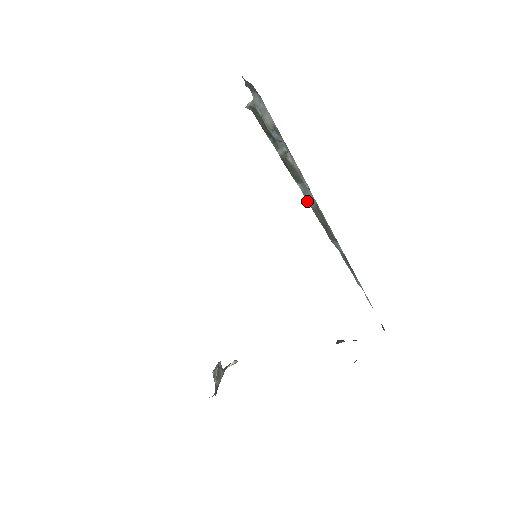
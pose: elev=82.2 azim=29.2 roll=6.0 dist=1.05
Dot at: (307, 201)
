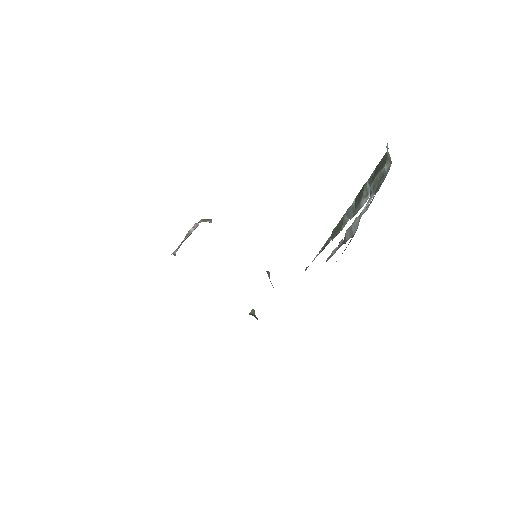
Dot at: (347, 211)
